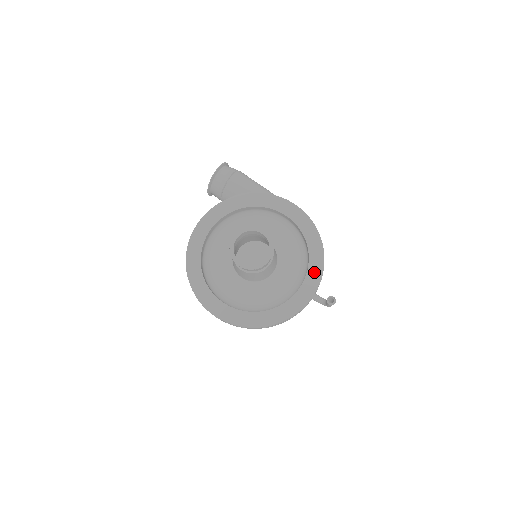
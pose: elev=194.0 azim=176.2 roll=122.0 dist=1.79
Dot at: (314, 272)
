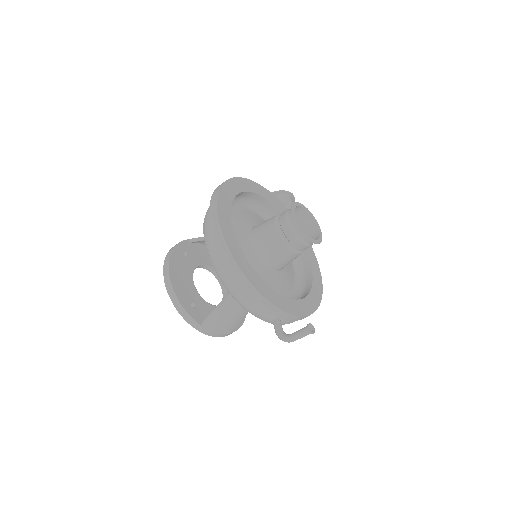
Dot at: (303, 306)
